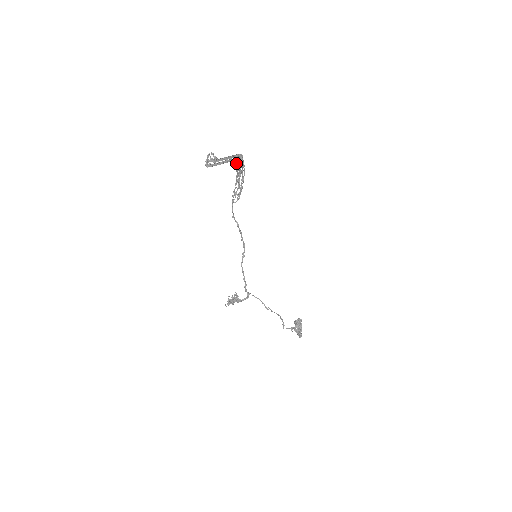
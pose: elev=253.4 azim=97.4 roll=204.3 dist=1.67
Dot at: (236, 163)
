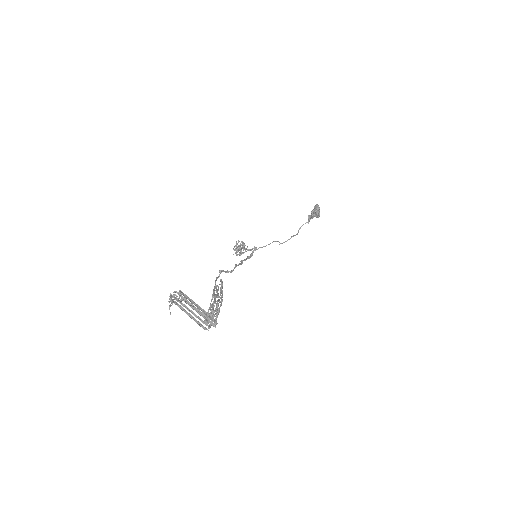
Dot at: (209, 327)
